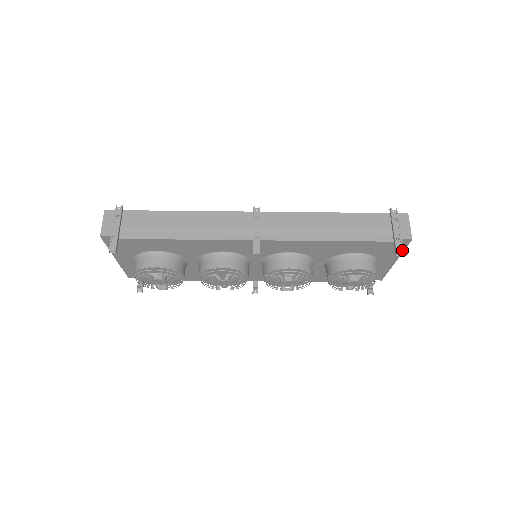
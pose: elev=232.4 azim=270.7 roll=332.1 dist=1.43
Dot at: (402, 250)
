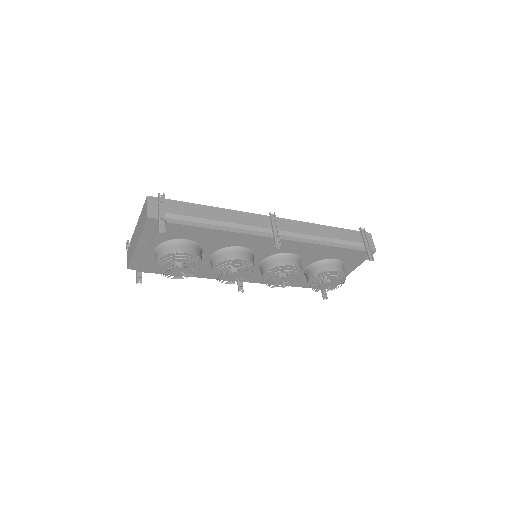
Dot at: (373, 257)
